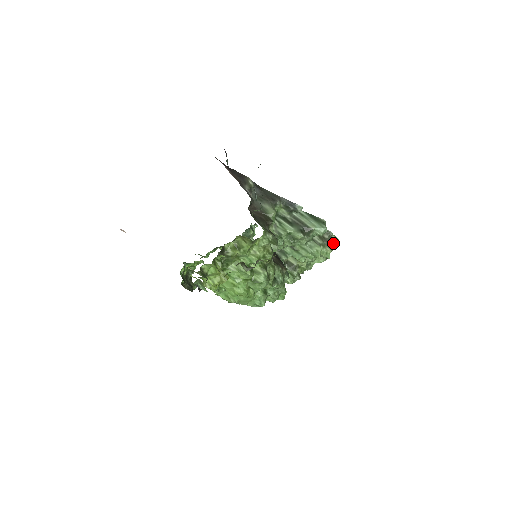
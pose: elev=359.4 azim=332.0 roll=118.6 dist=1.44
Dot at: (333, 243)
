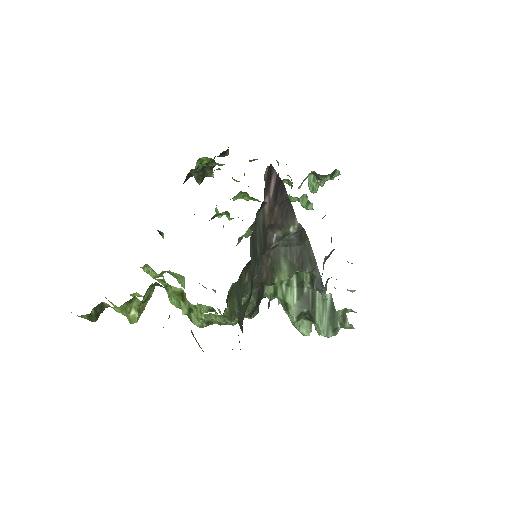
Dot at: (342, 327)
